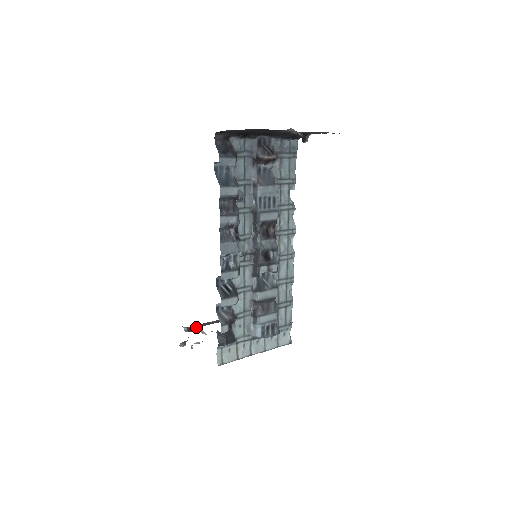
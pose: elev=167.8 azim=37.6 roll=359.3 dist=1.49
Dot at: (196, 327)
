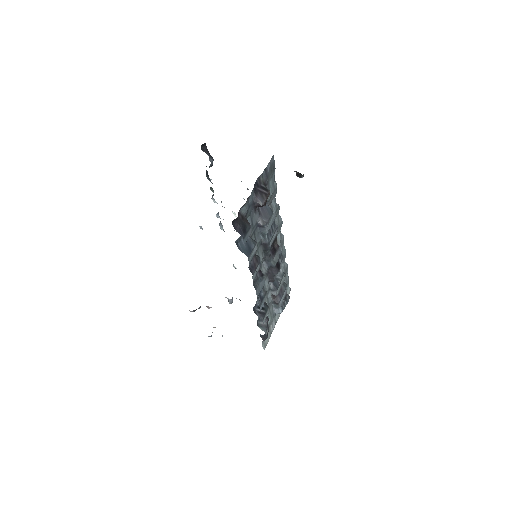
Dot at: (200, 306)
